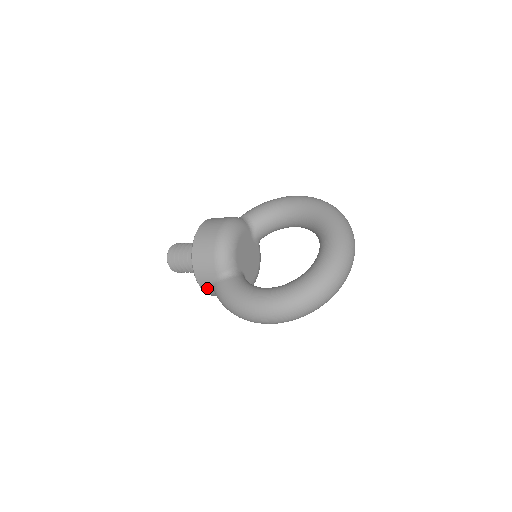
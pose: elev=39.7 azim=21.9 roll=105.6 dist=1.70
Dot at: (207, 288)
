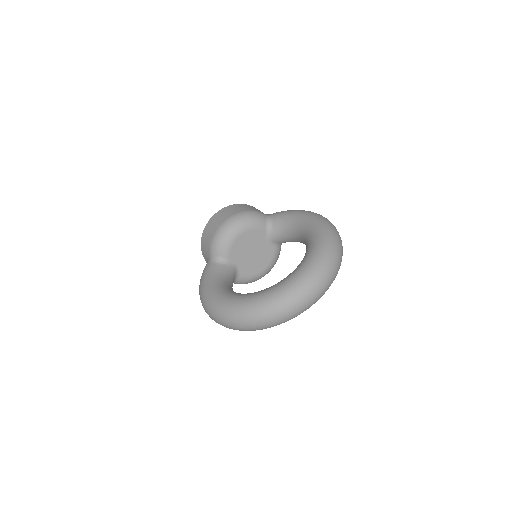
Dot at: occluded
